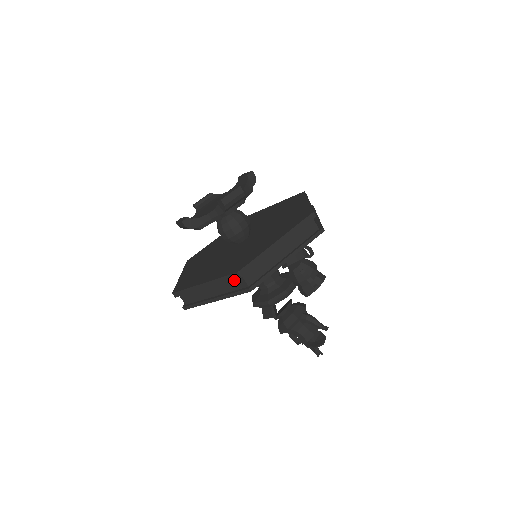
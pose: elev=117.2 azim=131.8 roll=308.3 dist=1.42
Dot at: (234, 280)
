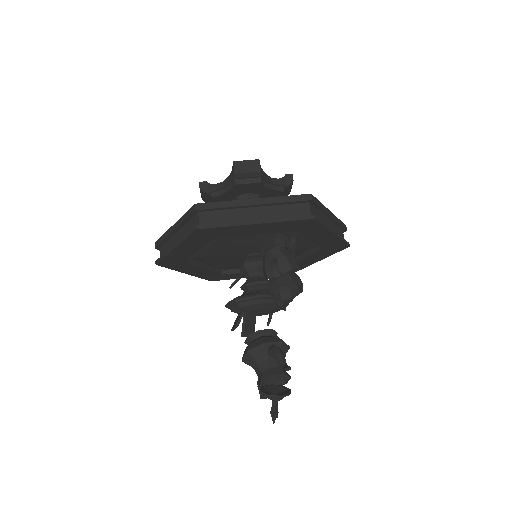
Dot at: (193, 220)
